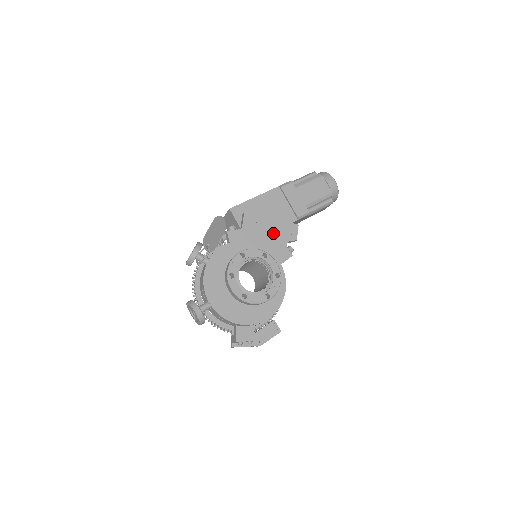
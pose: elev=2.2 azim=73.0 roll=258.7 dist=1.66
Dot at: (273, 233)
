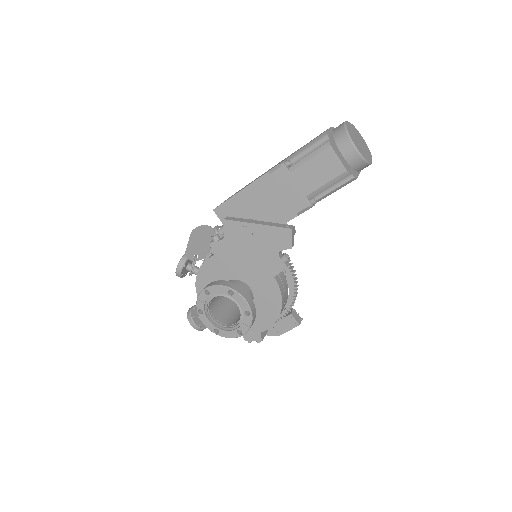
Dot at: (261, 242)
